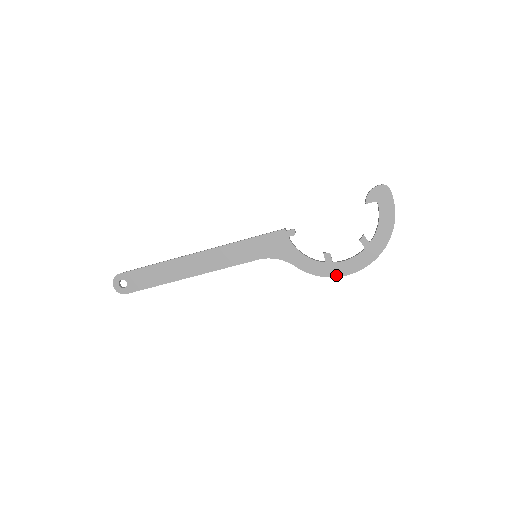
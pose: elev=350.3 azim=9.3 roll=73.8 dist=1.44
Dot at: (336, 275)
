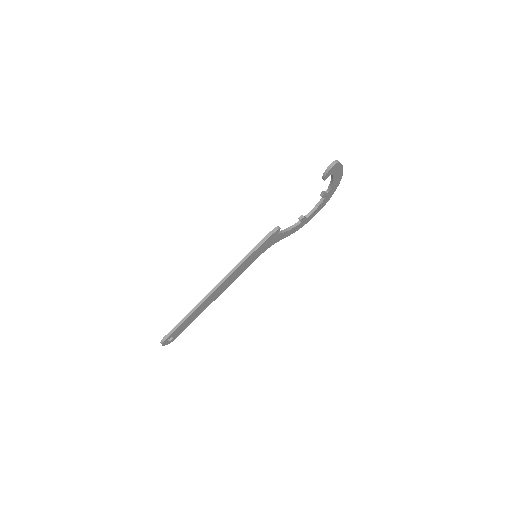
Dot at: occluded
